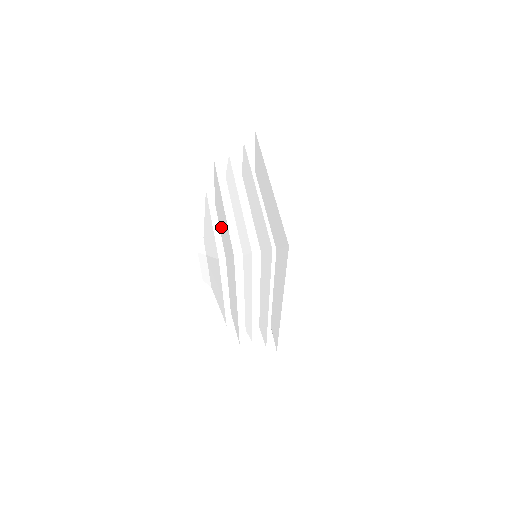
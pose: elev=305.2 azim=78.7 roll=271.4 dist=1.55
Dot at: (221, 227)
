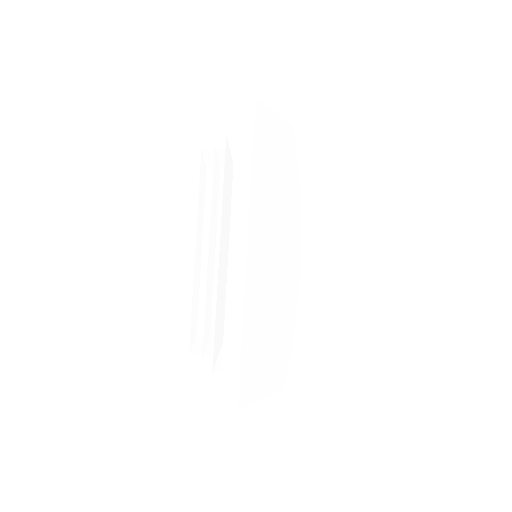
Dot at: occluded
